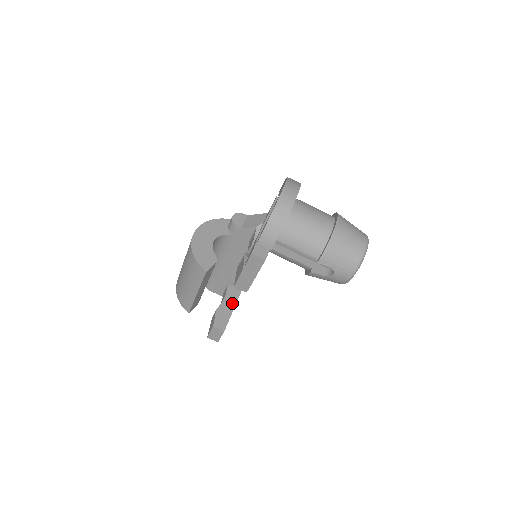
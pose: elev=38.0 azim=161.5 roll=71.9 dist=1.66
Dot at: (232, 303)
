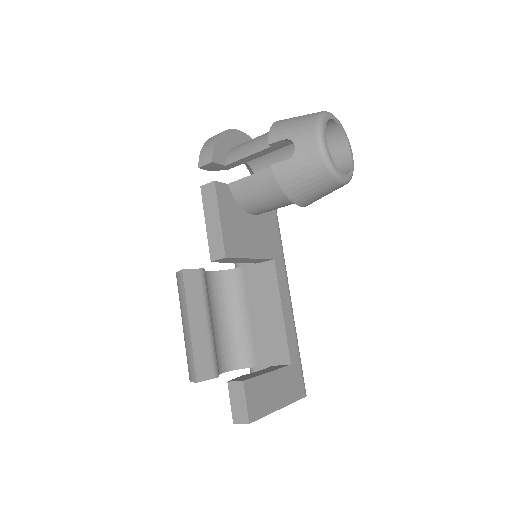
Dot at: (270, 370)
